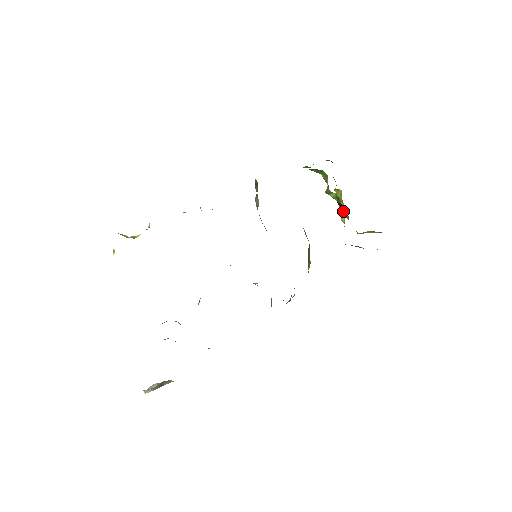
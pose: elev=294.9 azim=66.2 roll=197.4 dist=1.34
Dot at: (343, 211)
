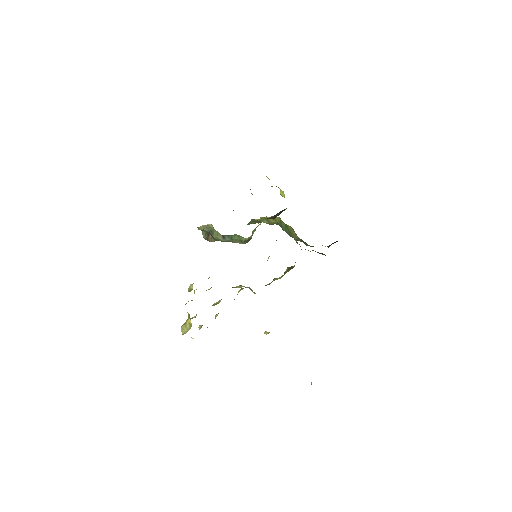
Dot at: occluded
